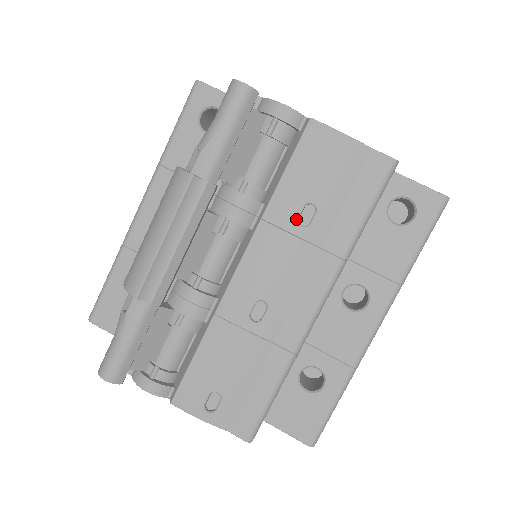
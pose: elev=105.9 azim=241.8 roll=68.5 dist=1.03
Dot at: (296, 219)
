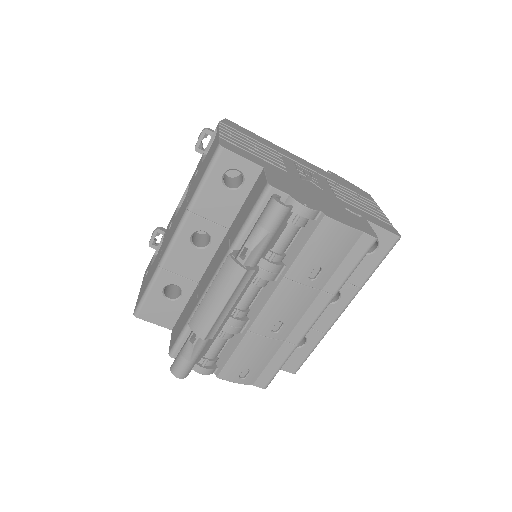
Dot at: (308, 276)
